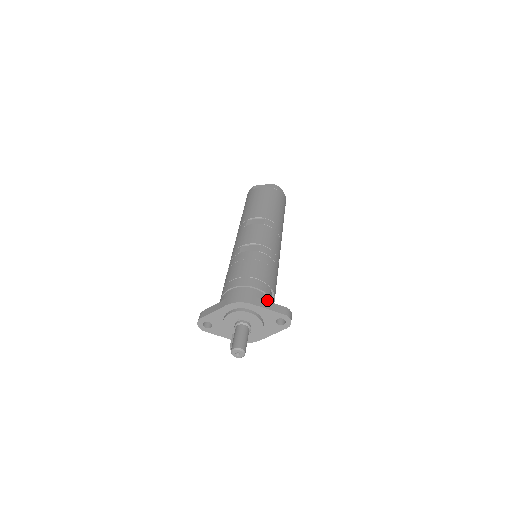
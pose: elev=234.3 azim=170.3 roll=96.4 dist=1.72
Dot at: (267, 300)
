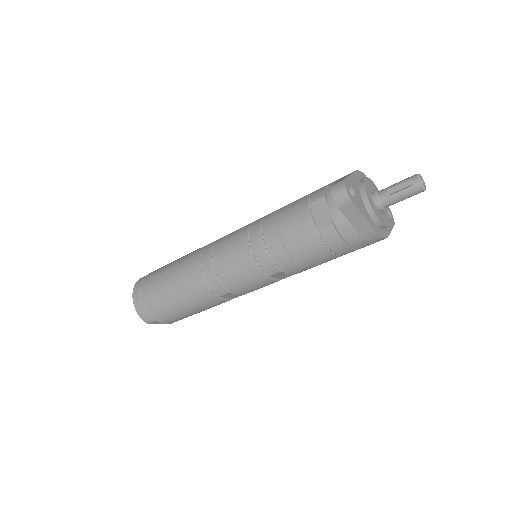
Dot at: occluded
